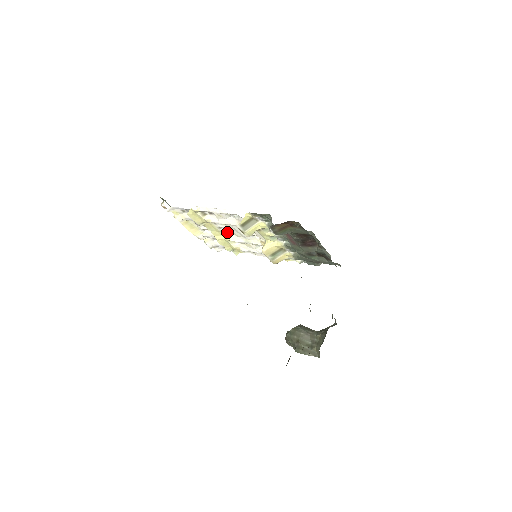
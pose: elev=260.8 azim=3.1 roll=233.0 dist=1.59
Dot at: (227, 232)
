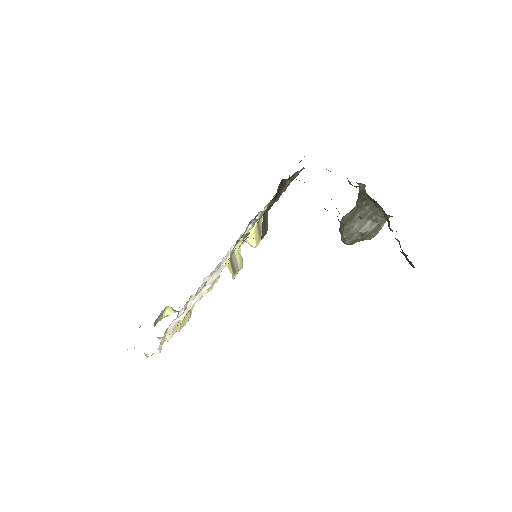
Dot at: occluded
